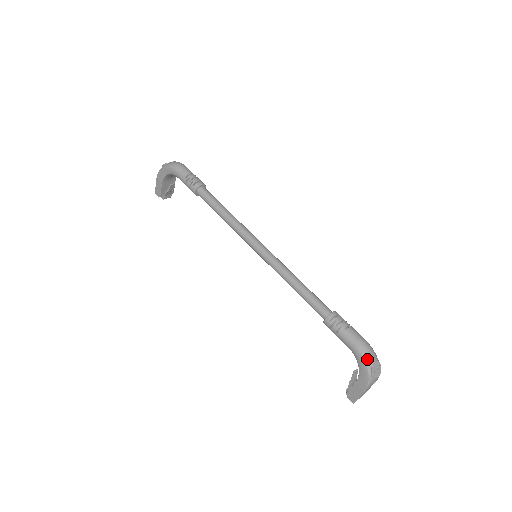
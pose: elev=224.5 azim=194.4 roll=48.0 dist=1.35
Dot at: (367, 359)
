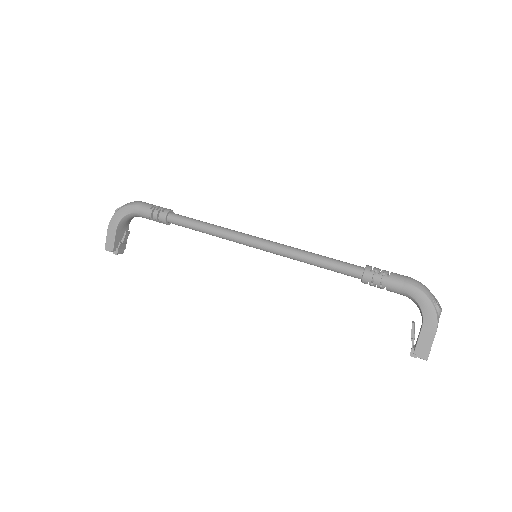
Dot at: (425, 291)
